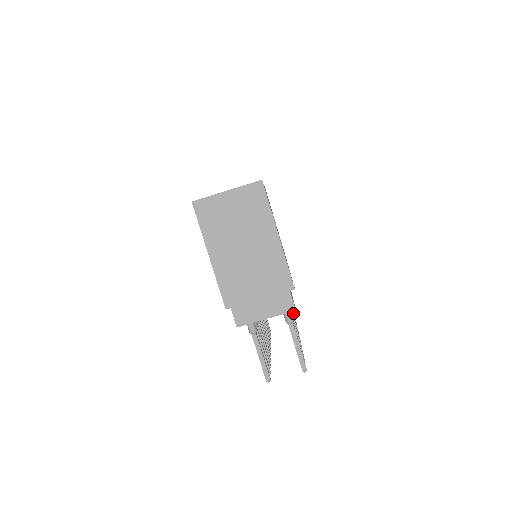
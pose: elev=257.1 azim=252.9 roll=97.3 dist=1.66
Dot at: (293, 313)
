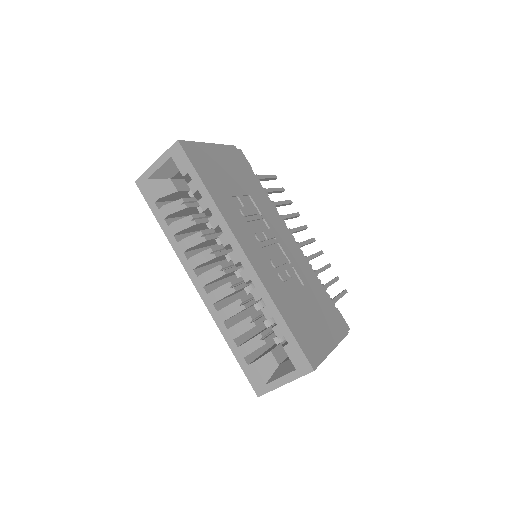
Dot at: (276, 190)
